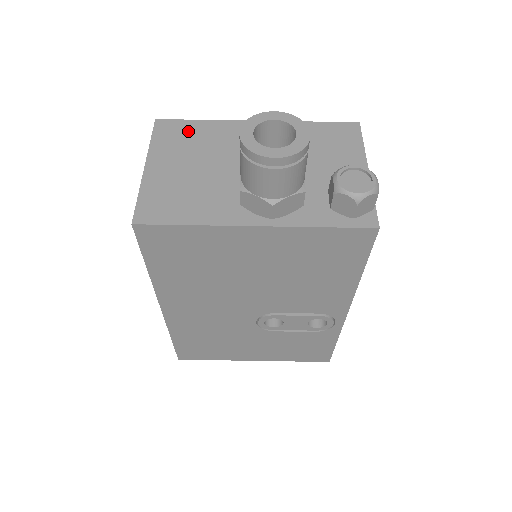
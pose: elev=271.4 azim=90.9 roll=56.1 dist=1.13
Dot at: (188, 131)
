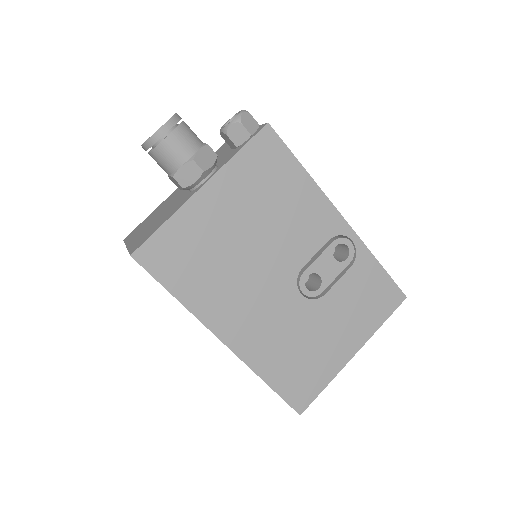
Dot at: occluded
